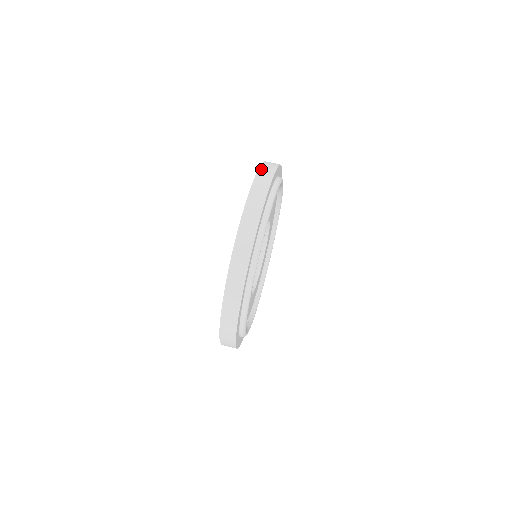
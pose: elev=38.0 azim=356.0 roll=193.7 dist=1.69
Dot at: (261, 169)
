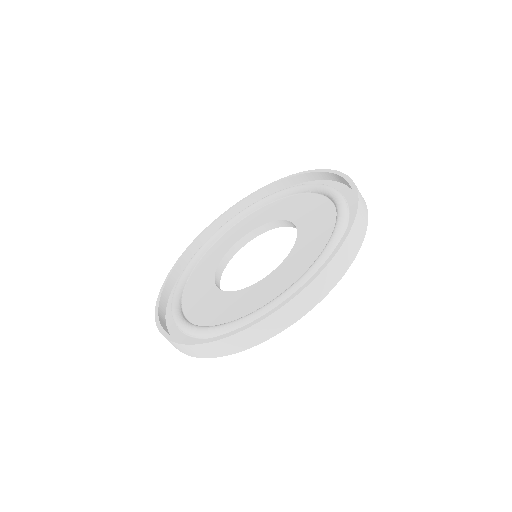
Dot at: (357, 220)
